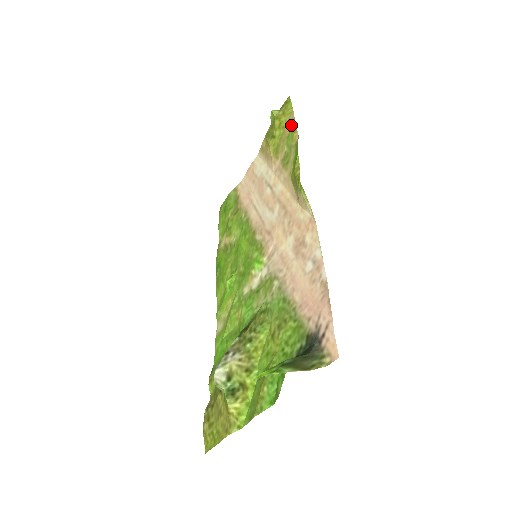
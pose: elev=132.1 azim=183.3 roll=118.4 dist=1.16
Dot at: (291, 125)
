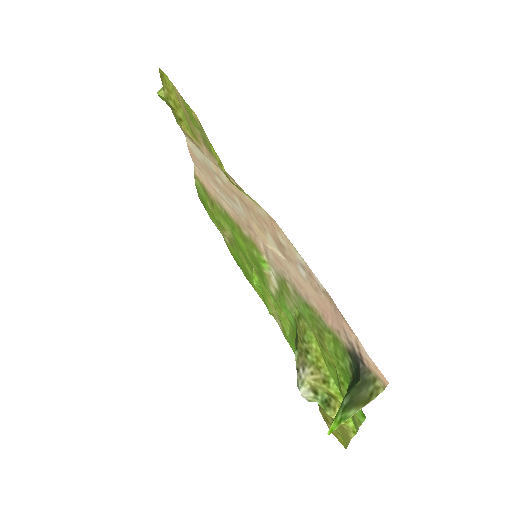
Dot at: (183, 104)
